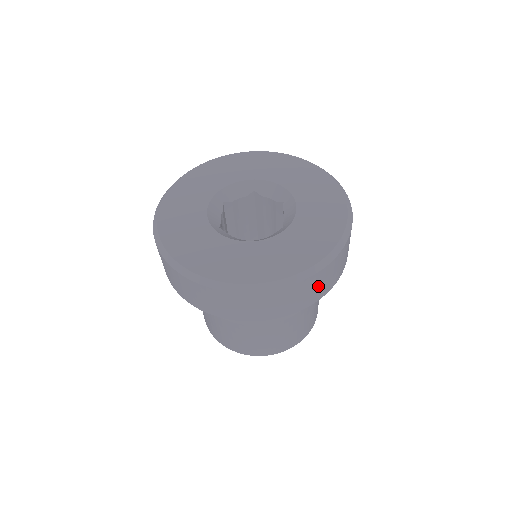
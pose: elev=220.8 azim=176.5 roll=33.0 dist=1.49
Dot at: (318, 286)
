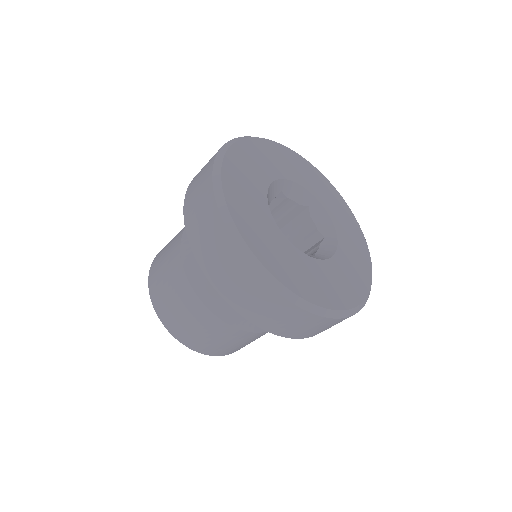
Dot at: occluded
